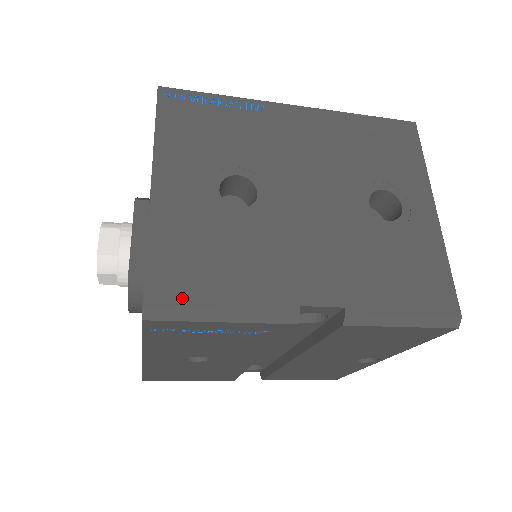
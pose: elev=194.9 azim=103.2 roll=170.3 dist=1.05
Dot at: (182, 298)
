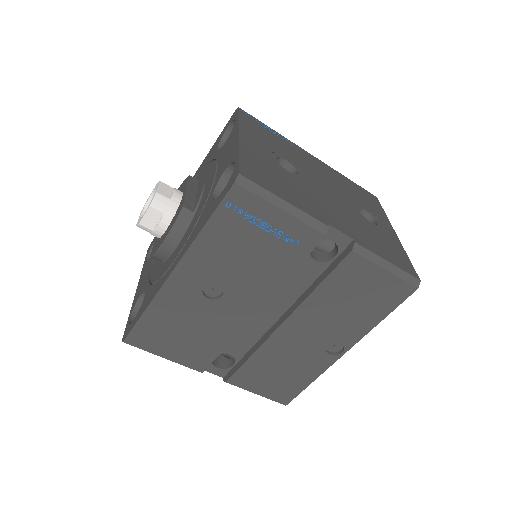
Dot at: (261, 183)
